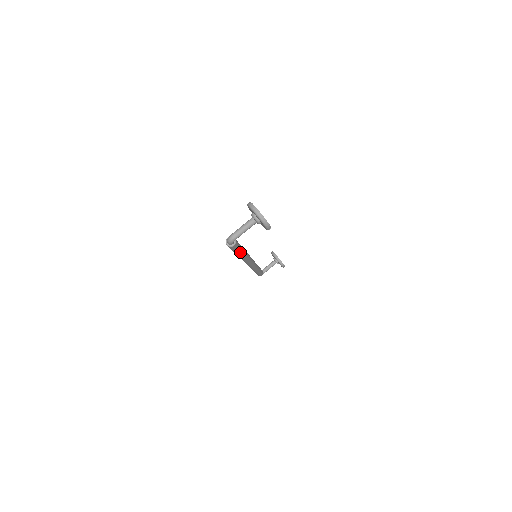
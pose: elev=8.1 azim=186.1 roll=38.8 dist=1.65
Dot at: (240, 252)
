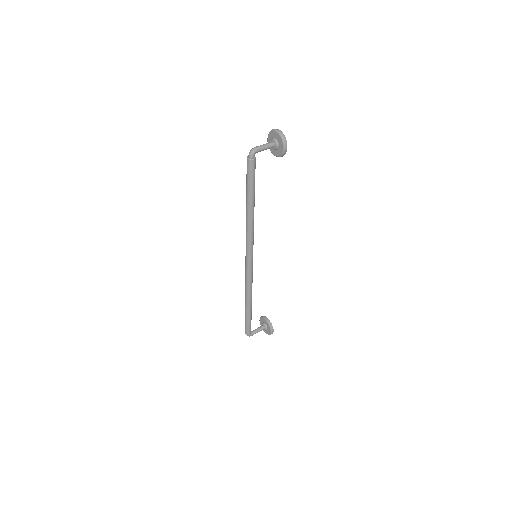
Dot at: (253, 193)
